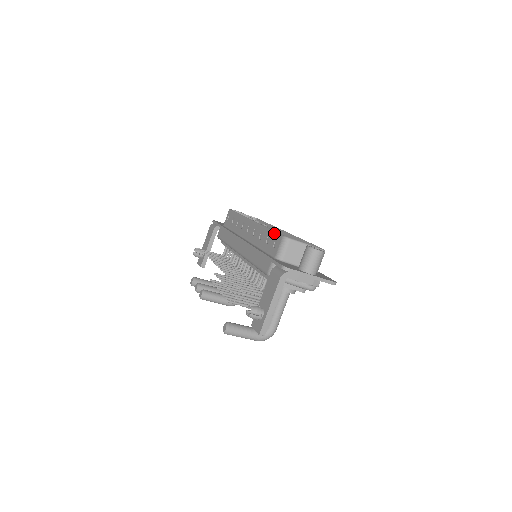
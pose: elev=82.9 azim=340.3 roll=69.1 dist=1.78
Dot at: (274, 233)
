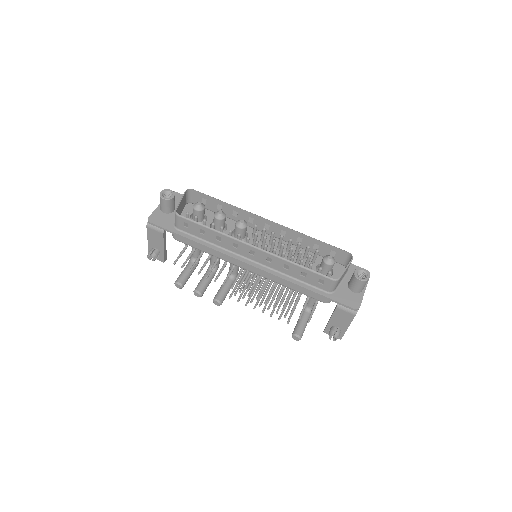
Dot at: (314, 274)
